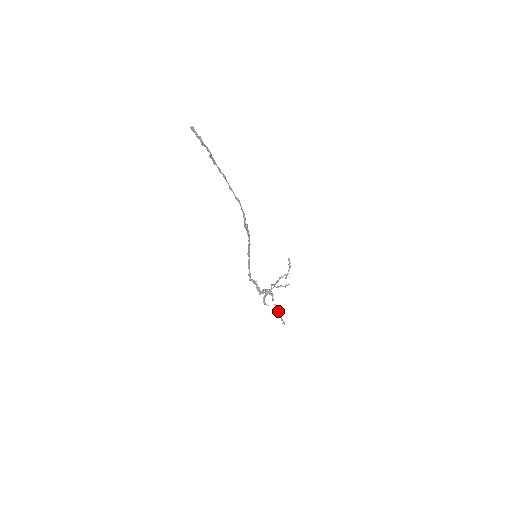
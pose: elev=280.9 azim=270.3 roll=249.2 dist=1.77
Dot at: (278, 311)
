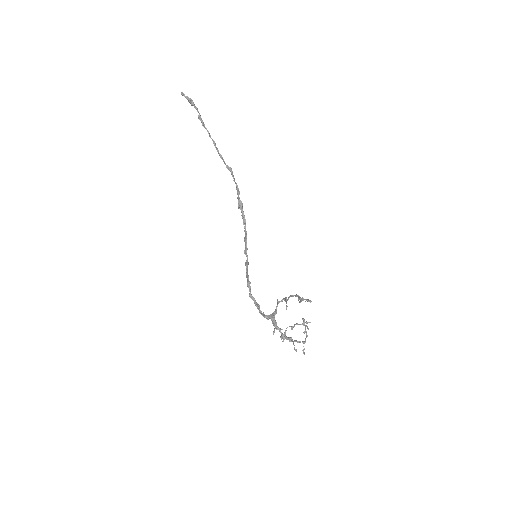
Dot at: (298, 300)
